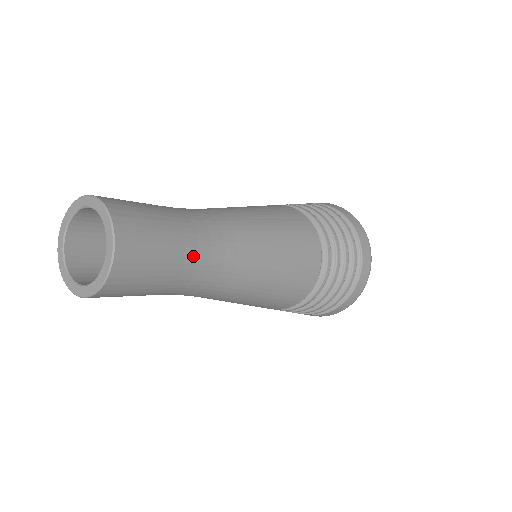
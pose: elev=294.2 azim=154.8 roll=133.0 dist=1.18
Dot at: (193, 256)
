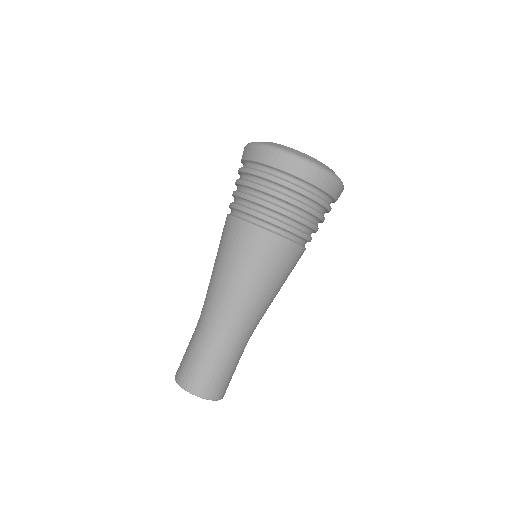
Dot at: (233, 351)
